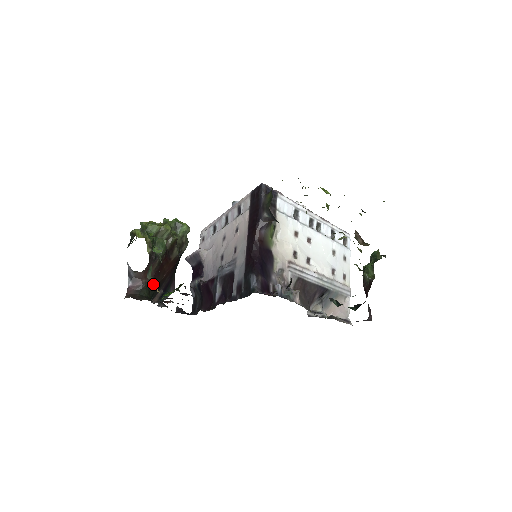
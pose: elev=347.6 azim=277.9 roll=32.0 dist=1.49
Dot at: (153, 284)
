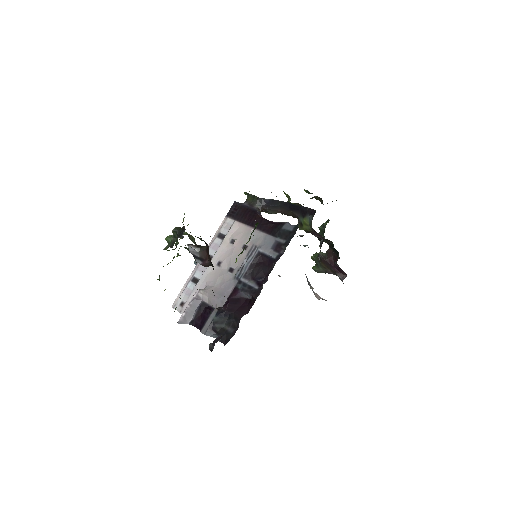
Dot at: (213, 268)
